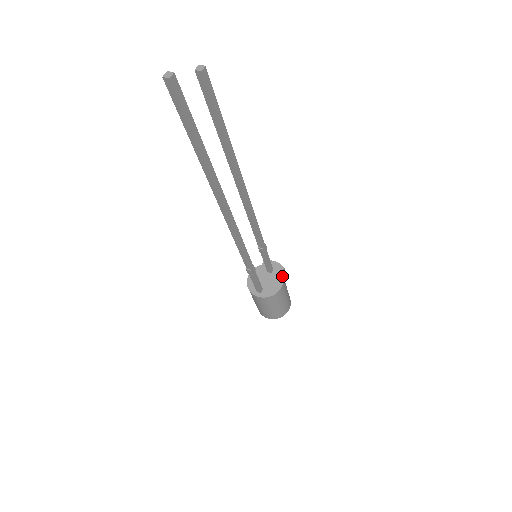
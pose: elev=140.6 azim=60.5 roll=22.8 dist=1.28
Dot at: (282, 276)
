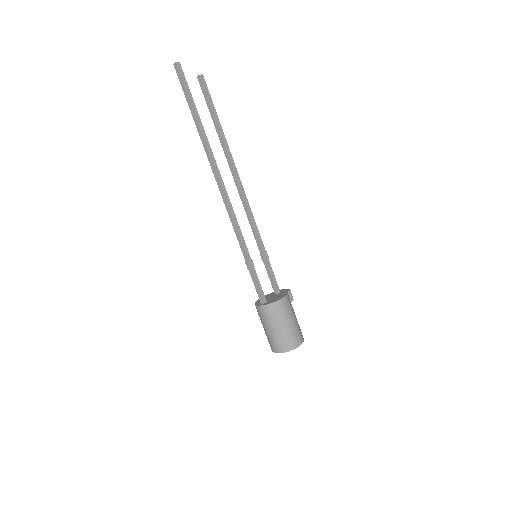
Dot at: (286, 293)
